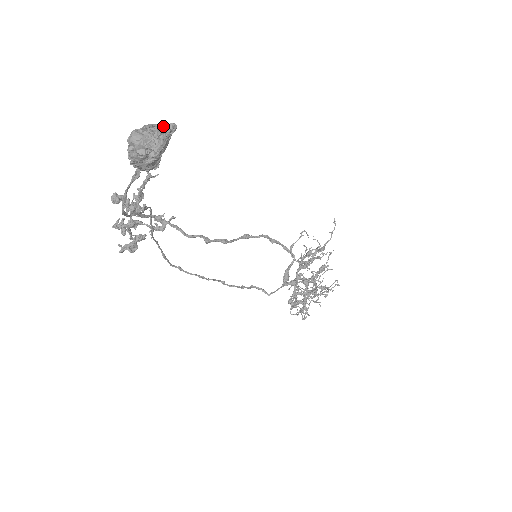
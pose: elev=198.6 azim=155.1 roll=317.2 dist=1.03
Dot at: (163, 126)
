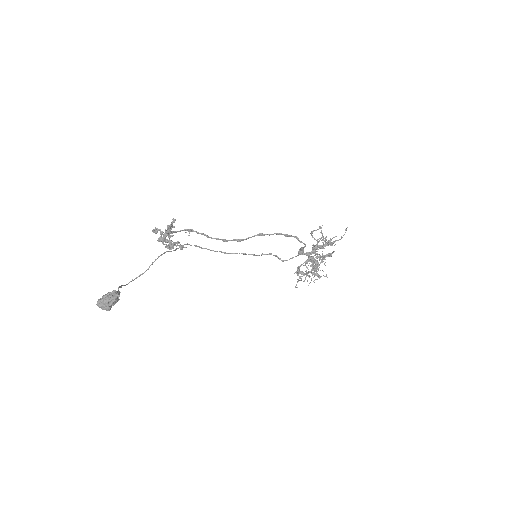
Dot at: (112, 297)
